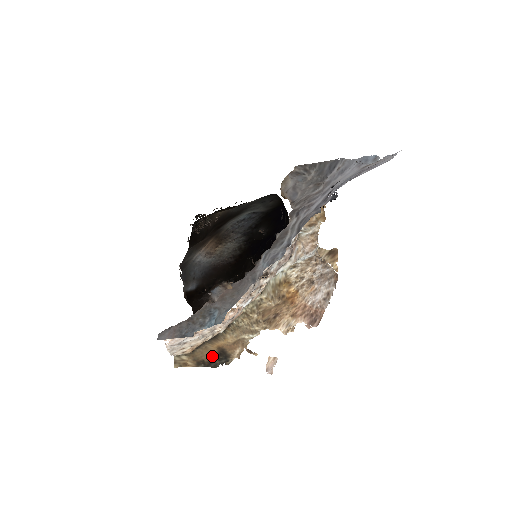
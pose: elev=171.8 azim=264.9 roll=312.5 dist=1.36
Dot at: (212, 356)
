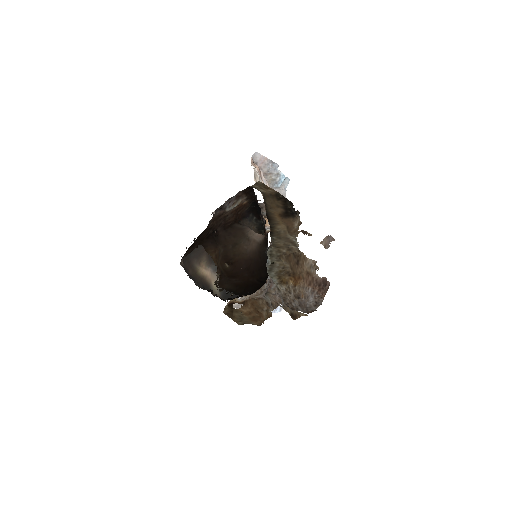
Dot at: (281, 207)
